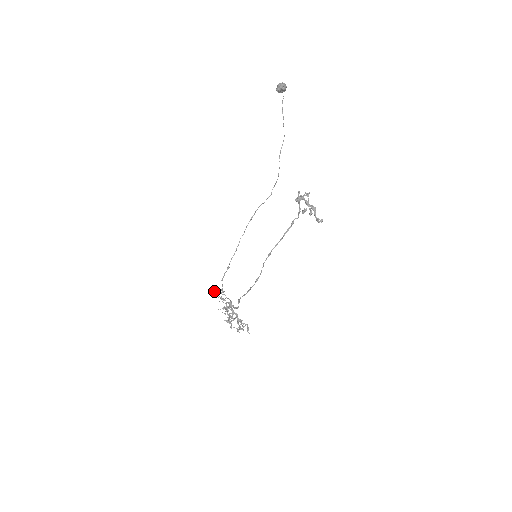
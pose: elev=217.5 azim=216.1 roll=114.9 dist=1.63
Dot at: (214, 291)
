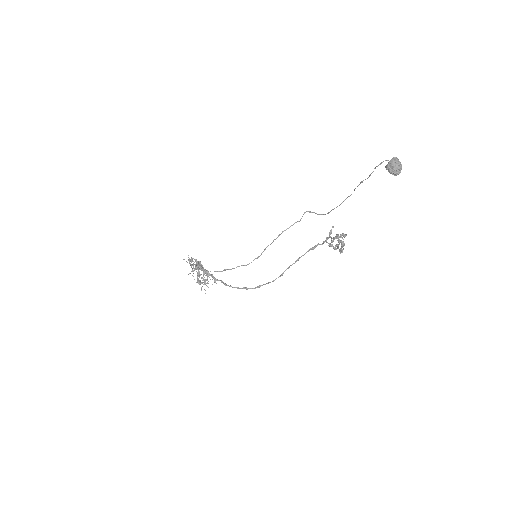
Dot at: (186, 261)
